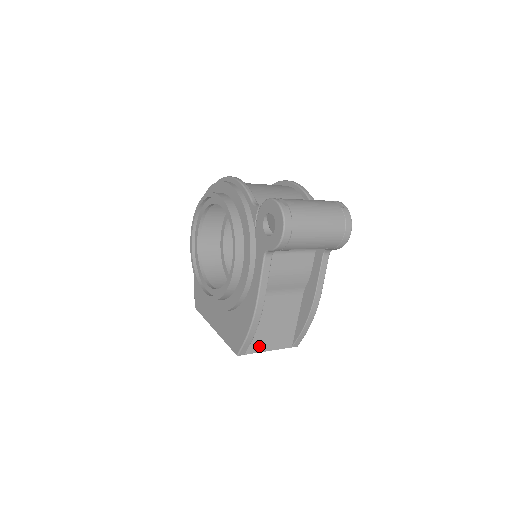
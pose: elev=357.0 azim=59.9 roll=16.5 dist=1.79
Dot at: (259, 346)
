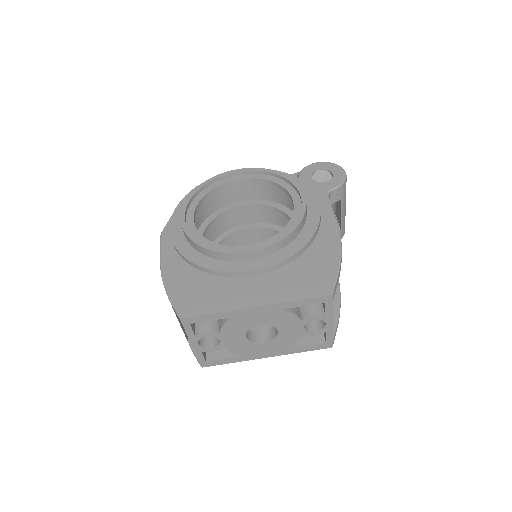
Dot at: occluded
